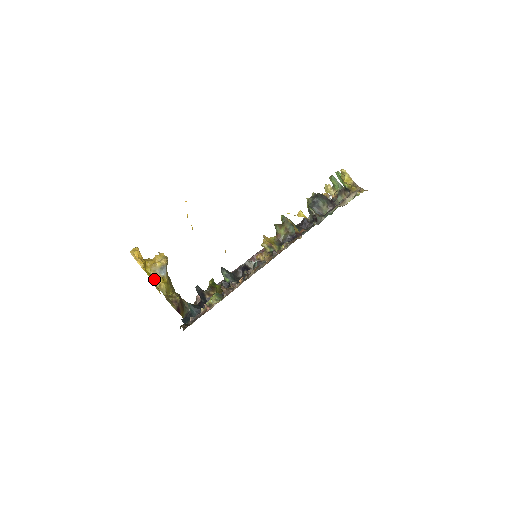
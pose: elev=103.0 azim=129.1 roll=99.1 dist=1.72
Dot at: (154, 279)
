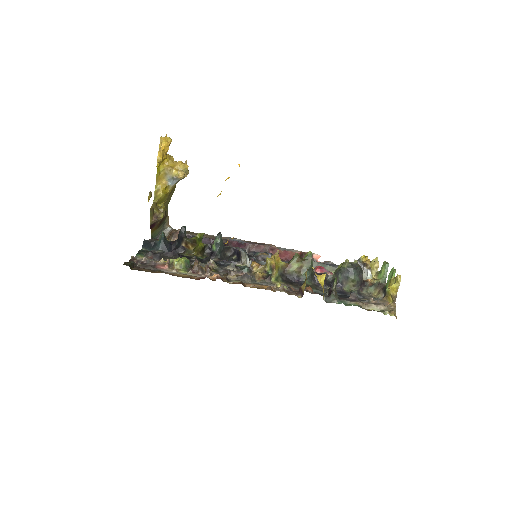
Dot at: (159, 180)
